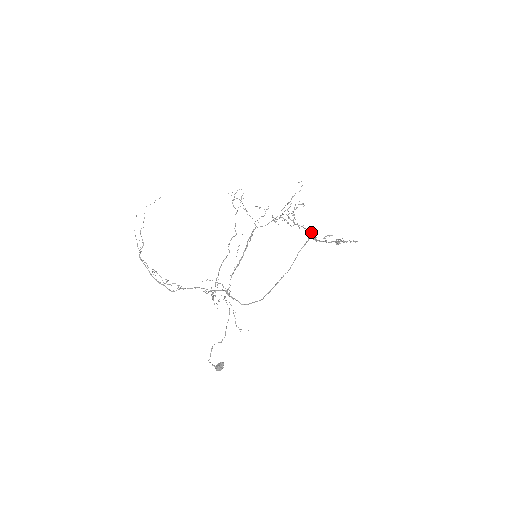
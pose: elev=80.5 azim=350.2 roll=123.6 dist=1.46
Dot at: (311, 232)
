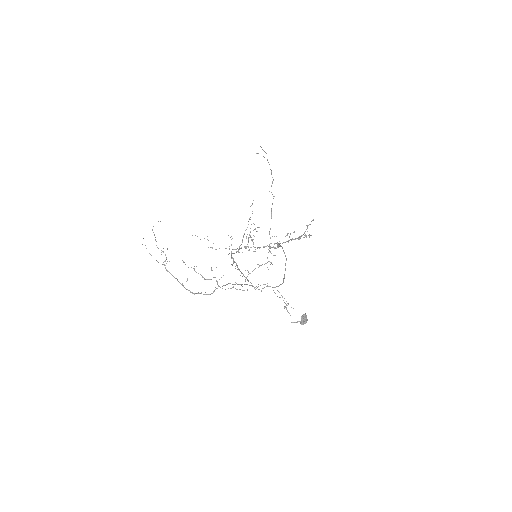
Dot at: (273, 247)
